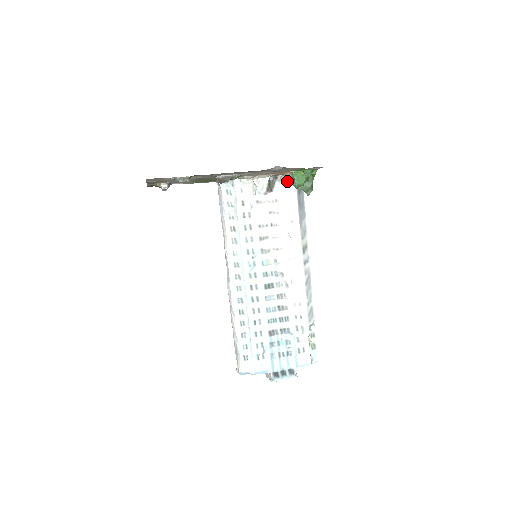
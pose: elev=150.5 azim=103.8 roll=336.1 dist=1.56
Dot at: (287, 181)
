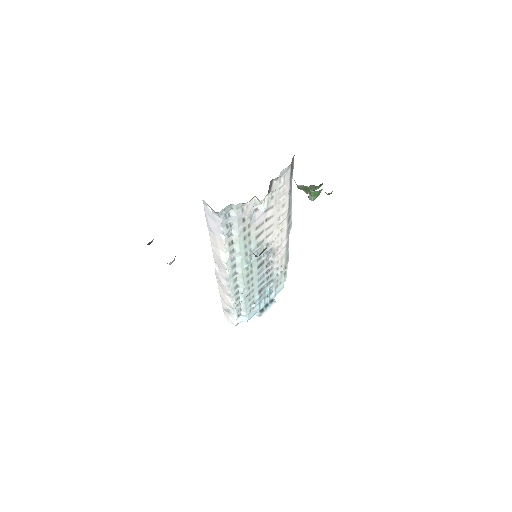
Dot at: (283, 174)
